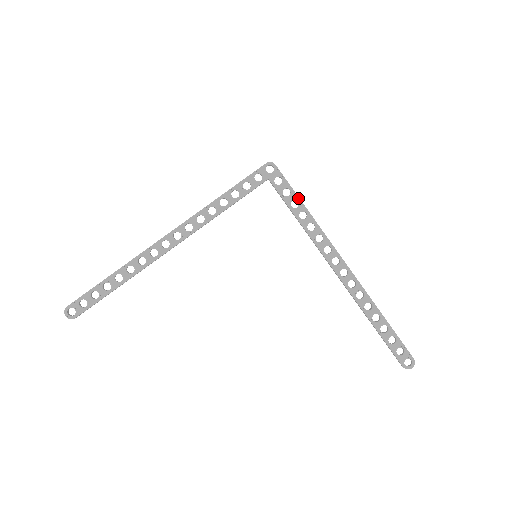
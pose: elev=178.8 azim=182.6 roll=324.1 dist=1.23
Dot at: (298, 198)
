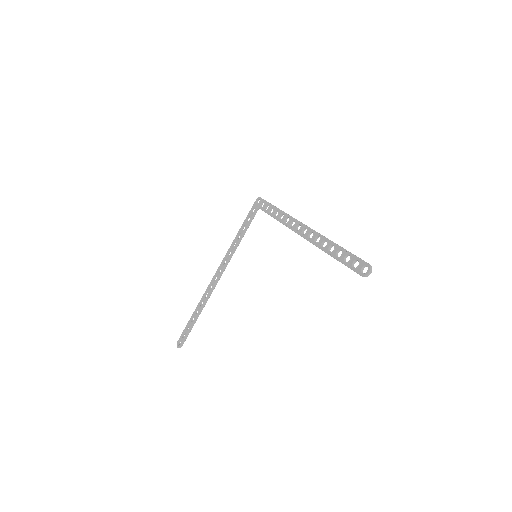
Dot at: (273, 206)
